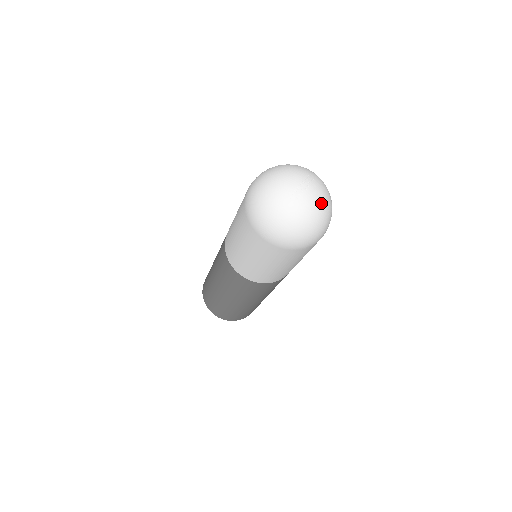
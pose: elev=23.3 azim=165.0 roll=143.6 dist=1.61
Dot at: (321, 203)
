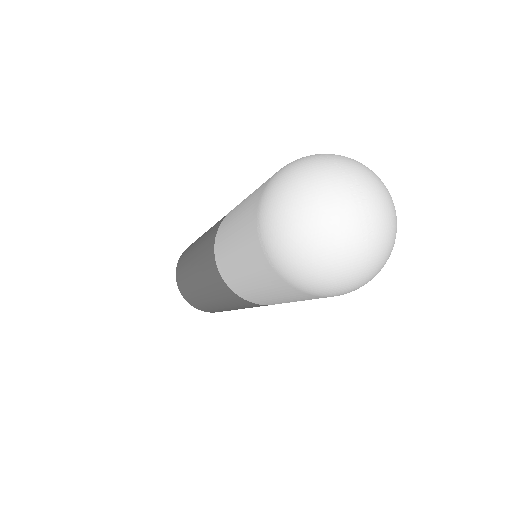
Dot at: (387, 199)
